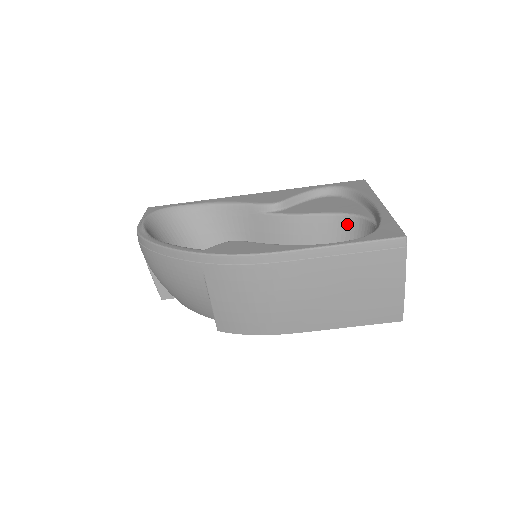
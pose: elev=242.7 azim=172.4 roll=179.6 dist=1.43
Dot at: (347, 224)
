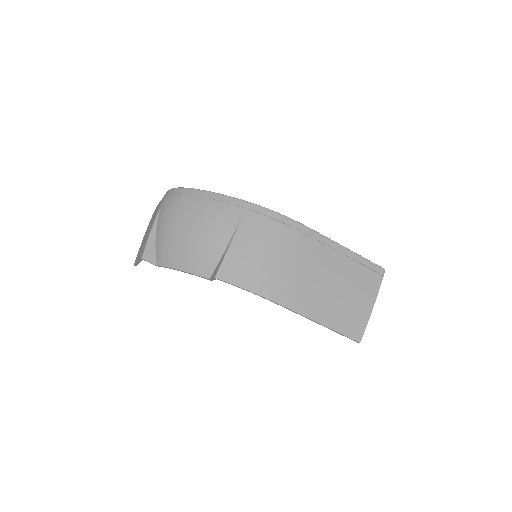
Dot at: occluded
